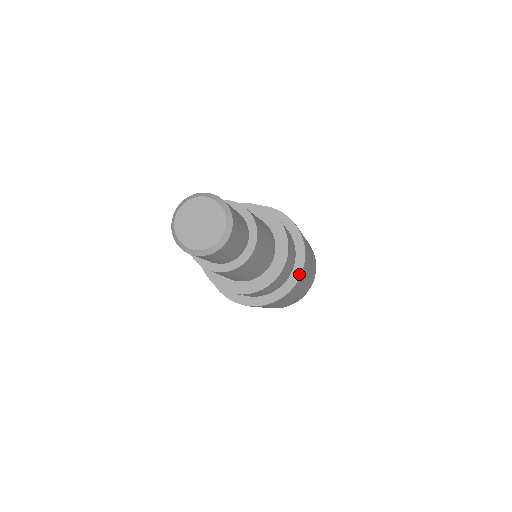
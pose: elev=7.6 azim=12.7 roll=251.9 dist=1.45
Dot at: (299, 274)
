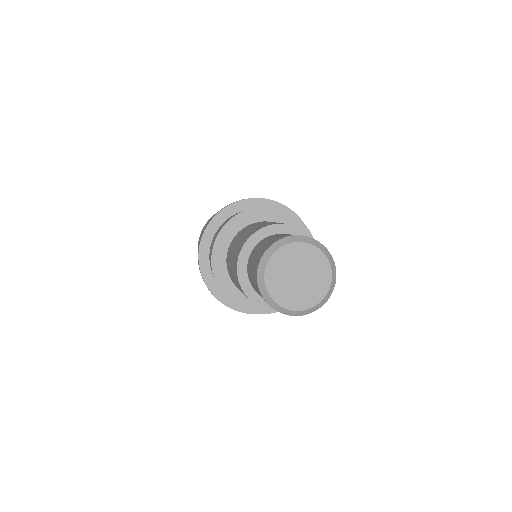
Dot at: occluded
